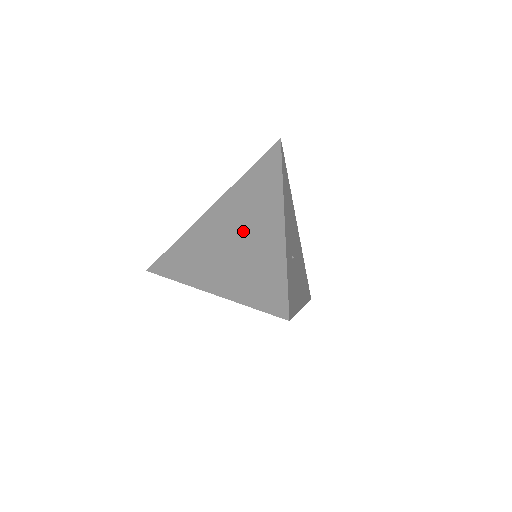
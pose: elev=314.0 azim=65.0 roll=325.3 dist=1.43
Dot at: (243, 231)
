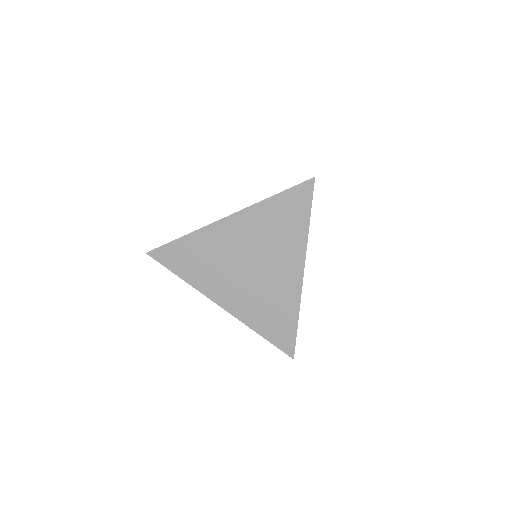
Dot at: (261, 266)
